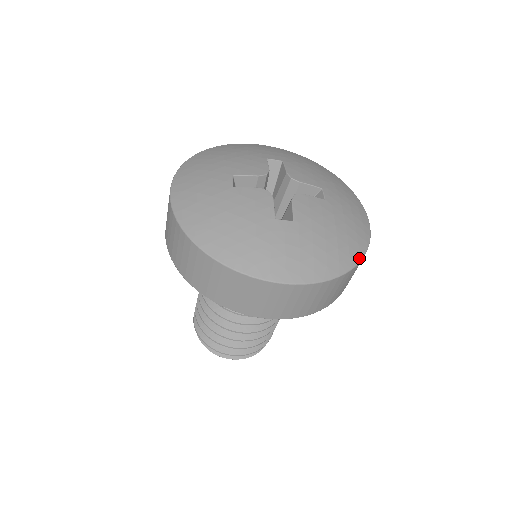
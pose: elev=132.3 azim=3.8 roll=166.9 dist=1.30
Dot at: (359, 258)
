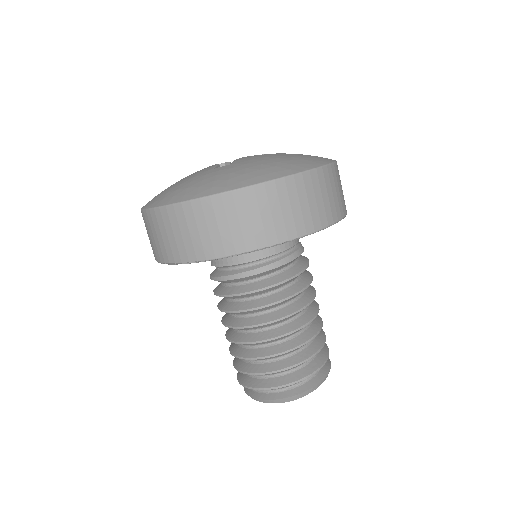
Dot at: (305, 169)
